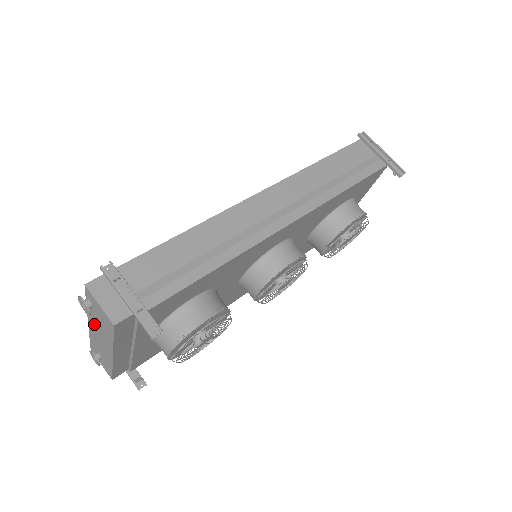
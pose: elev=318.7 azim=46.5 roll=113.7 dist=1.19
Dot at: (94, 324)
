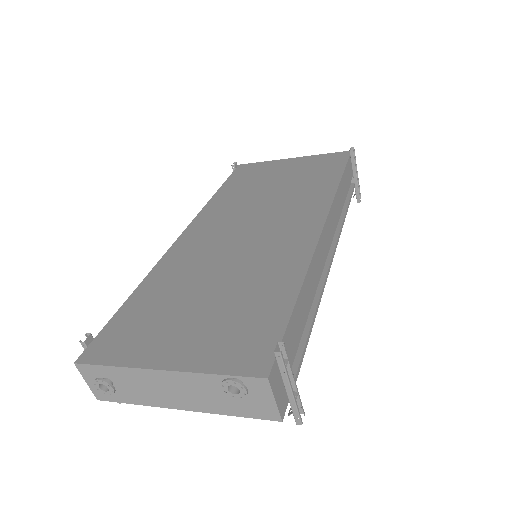
Dot at: (189, 384)
